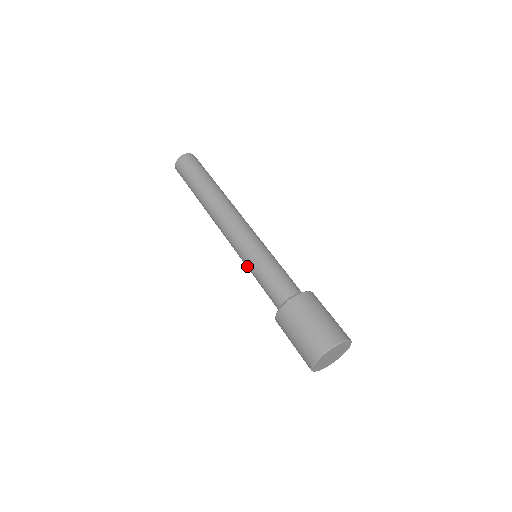
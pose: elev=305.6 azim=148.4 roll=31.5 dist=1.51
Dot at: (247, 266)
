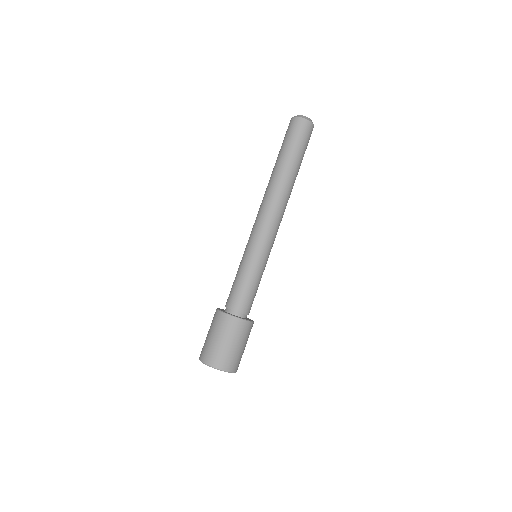
Dot at: occluded
